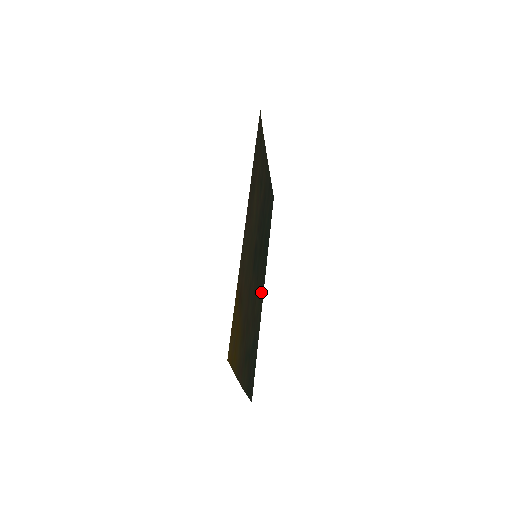
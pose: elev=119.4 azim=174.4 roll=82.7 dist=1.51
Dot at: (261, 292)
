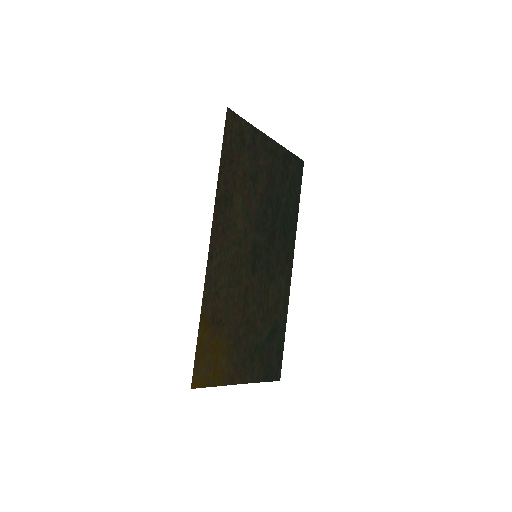
Dot at: (284, 276)
